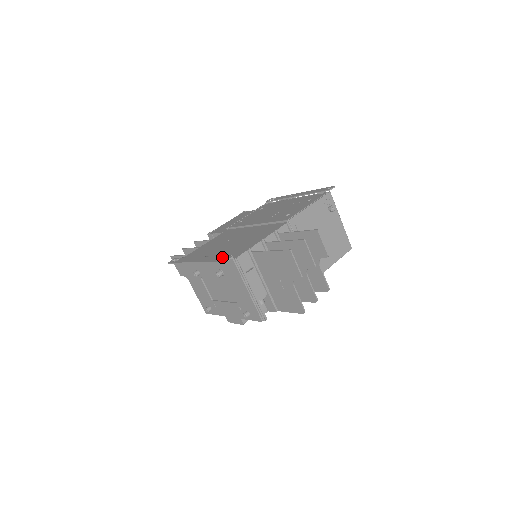
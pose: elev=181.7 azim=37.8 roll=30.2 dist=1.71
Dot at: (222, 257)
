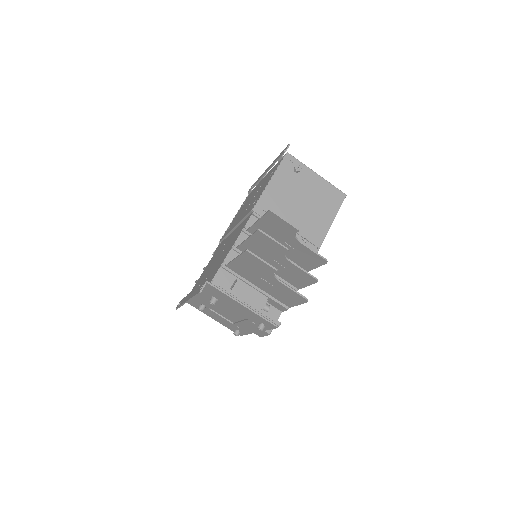
Dot at: (200, 287)
